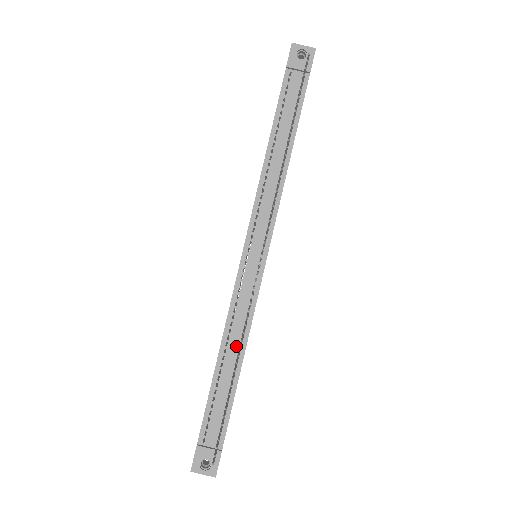
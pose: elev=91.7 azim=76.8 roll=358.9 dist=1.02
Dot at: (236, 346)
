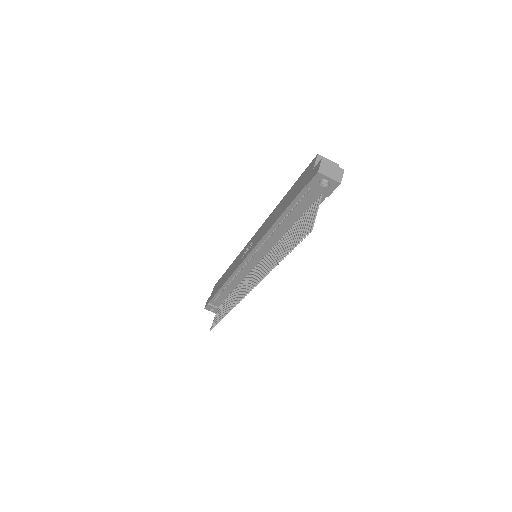
Dot at: (234, 287)
